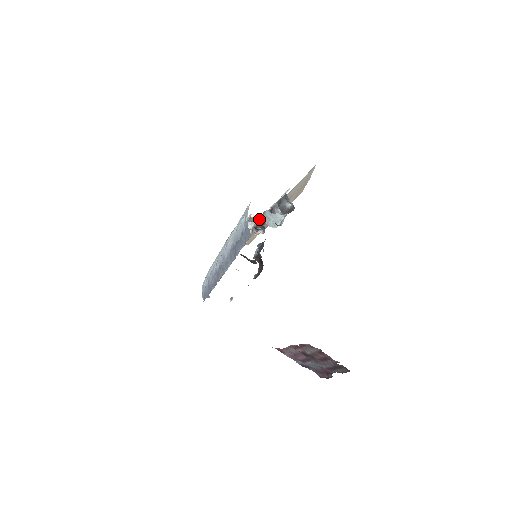
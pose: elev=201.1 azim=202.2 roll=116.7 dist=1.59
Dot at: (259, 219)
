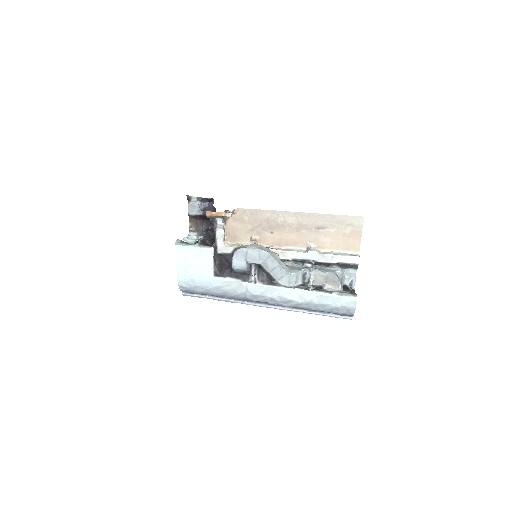
Dot at: (325, 280)
